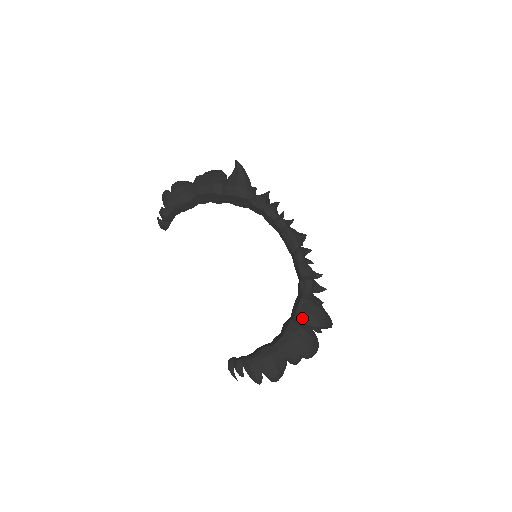
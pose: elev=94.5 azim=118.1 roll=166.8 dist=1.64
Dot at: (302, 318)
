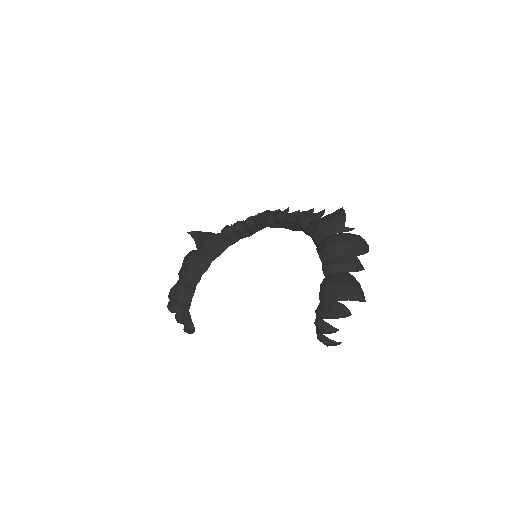
Dot at: (321, 236)
